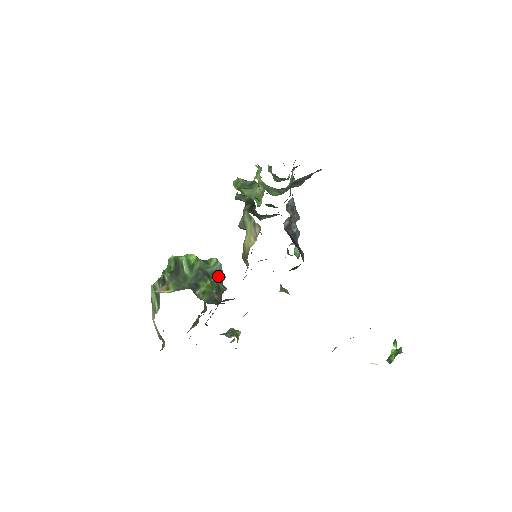
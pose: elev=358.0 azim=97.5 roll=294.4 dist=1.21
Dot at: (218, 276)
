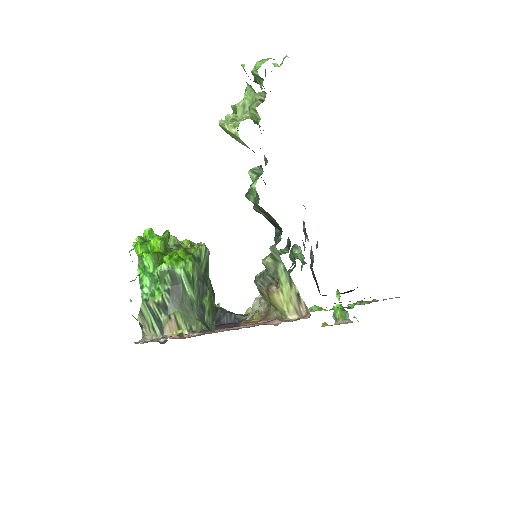
Dot at: (208, 267)
